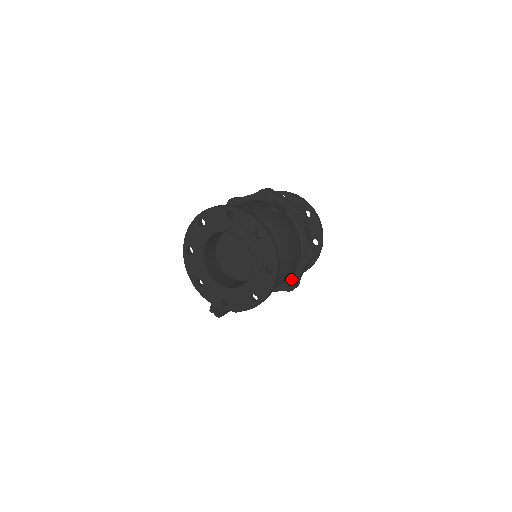
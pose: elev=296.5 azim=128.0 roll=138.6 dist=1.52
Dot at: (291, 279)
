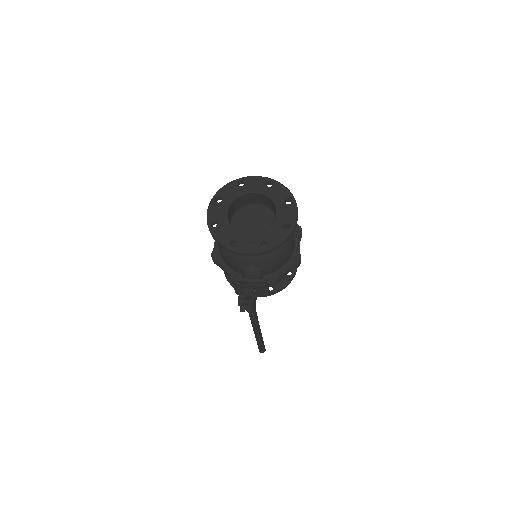
Dot at: (294, 253)
